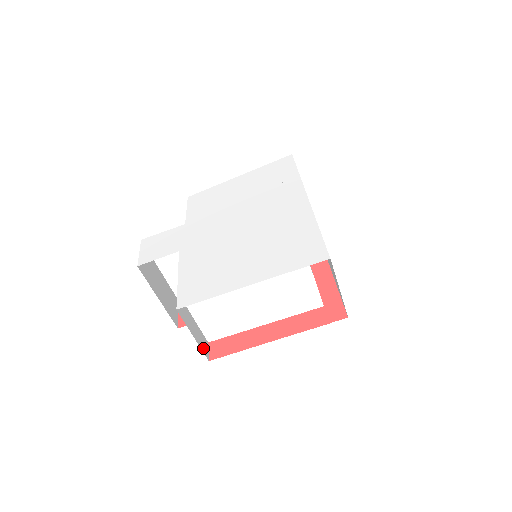
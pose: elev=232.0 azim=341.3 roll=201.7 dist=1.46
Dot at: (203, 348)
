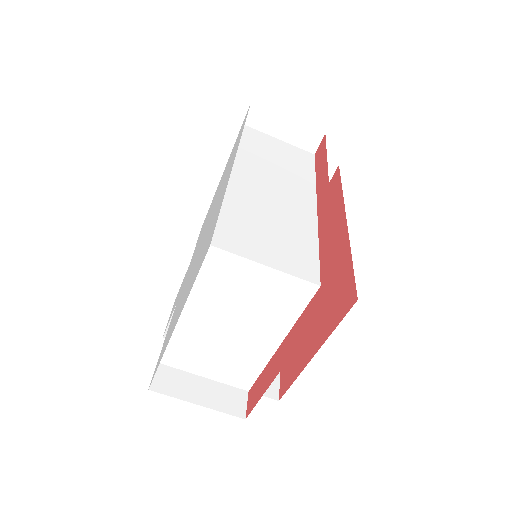
Dot at: (229, 407)
